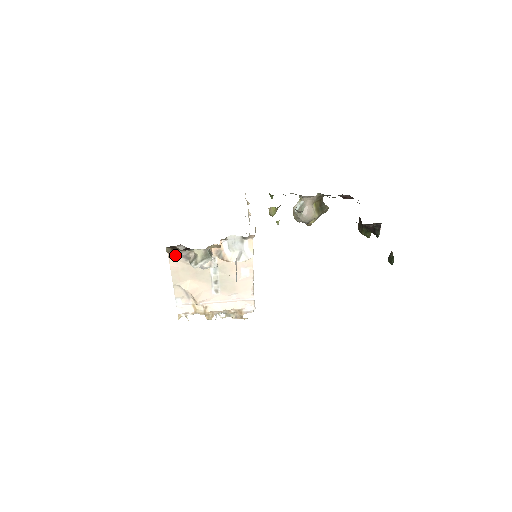
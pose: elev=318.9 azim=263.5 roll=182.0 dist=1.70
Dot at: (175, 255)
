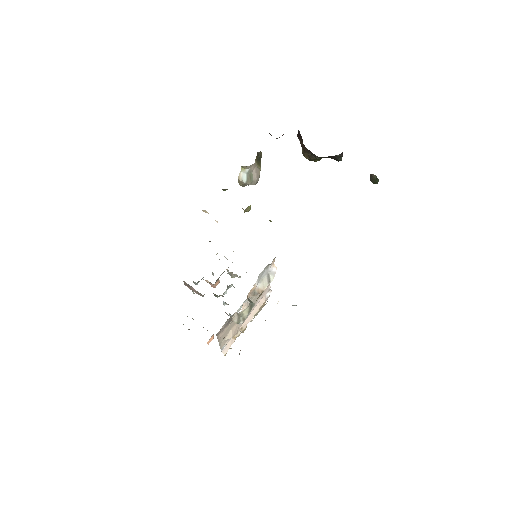
Dot at: (221, 330)
